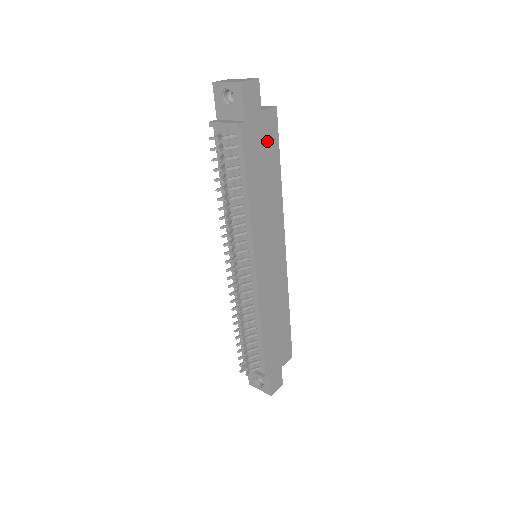
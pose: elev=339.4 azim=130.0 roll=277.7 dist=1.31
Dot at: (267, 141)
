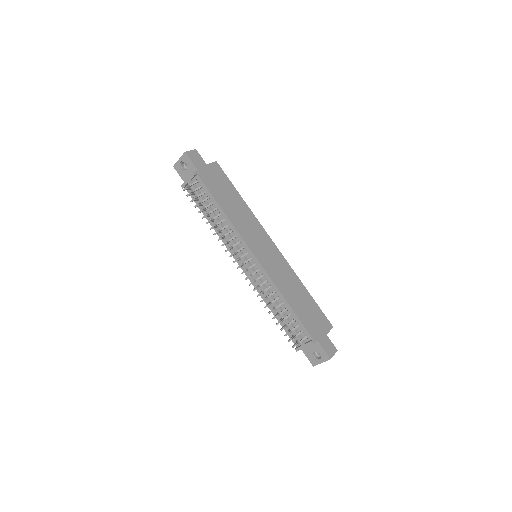
Dot at: (220, 180)
